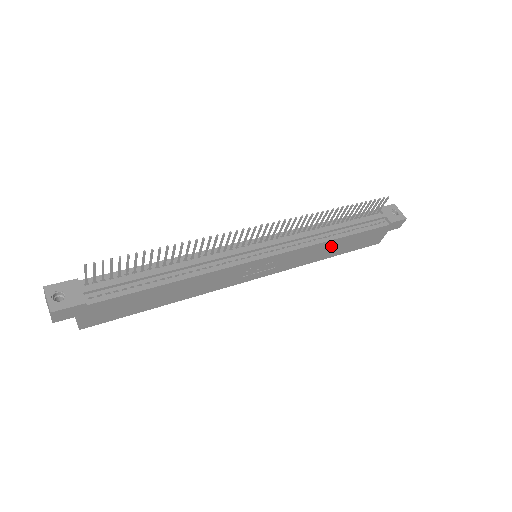
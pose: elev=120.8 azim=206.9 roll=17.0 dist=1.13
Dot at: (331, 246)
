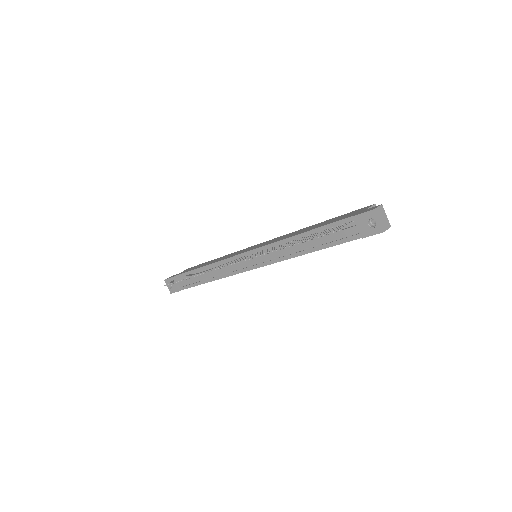
Dot at: occluded
